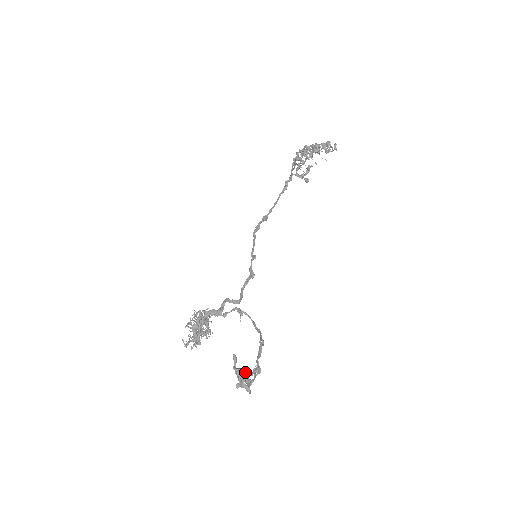
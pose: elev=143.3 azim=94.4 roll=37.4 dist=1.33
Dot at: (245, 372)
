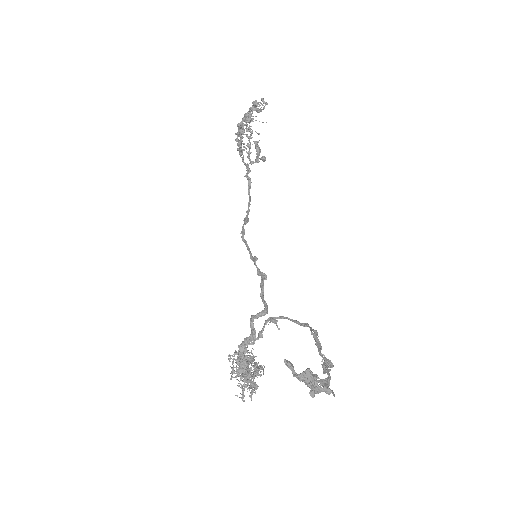
Dot at: (309, 371)
